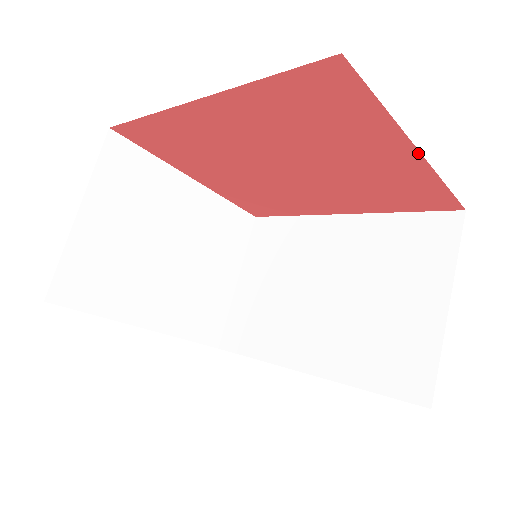
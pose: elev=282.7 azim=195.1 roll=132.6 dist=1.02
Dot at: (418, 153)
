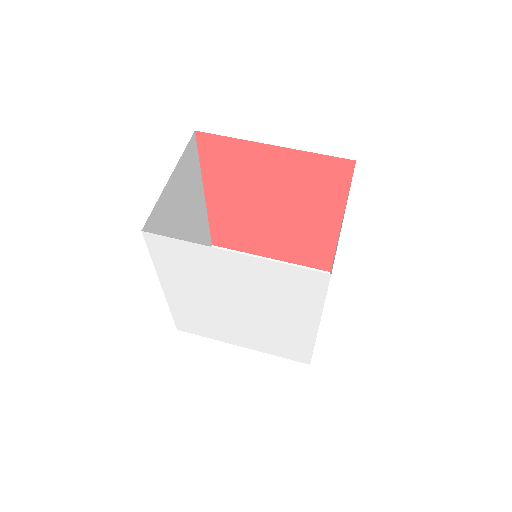
Dot at: (277, 147)
